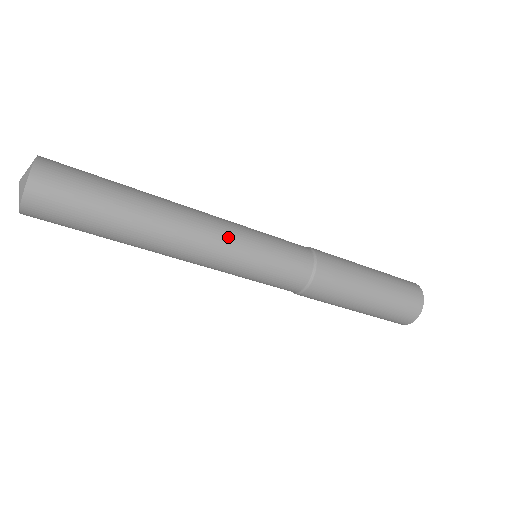
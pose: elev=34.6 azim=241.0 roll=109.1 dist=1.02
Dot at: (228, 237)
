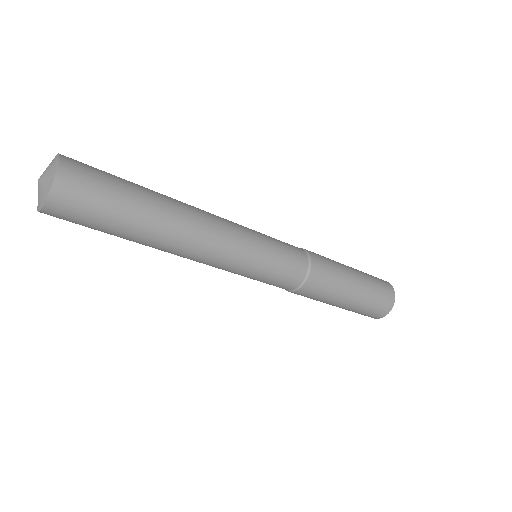
Dot at: (229, 259)
